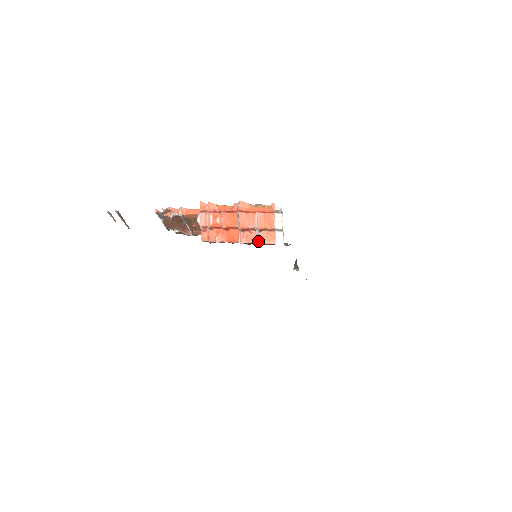
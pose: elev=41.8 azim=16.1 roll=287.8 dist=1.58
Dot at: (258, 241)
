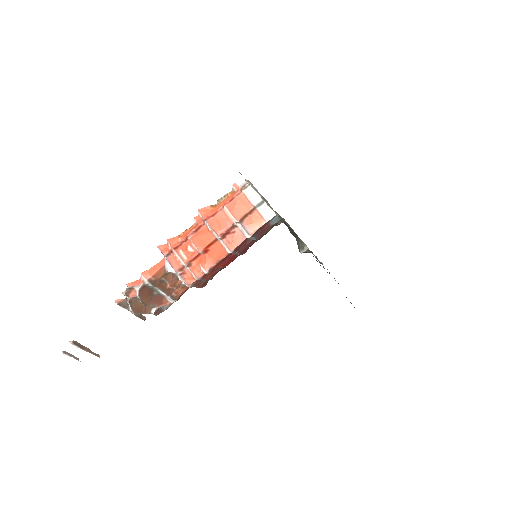
Dot at: (247, 234)
